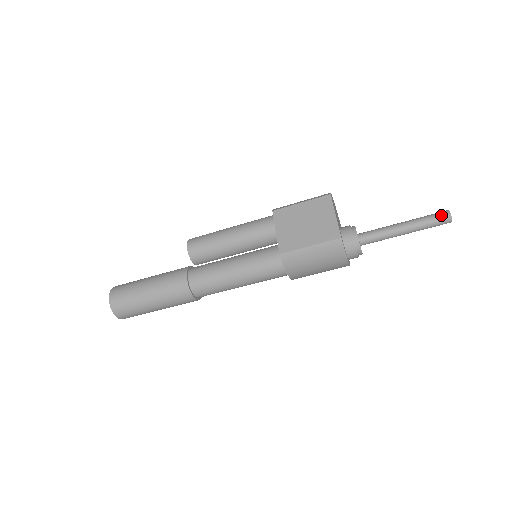
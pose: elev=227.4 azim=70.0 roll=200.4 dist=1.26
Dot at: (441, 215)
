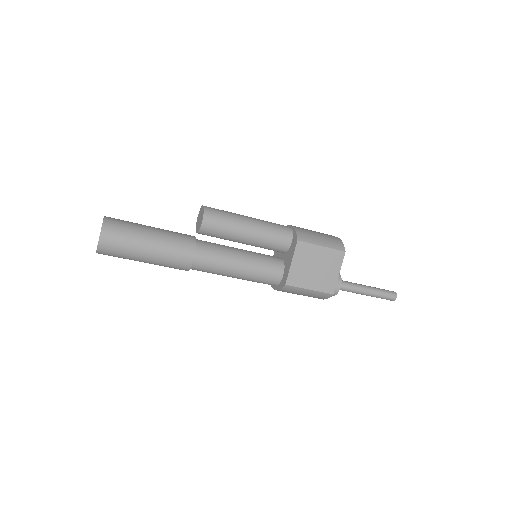
Dot at: (391, 296)
